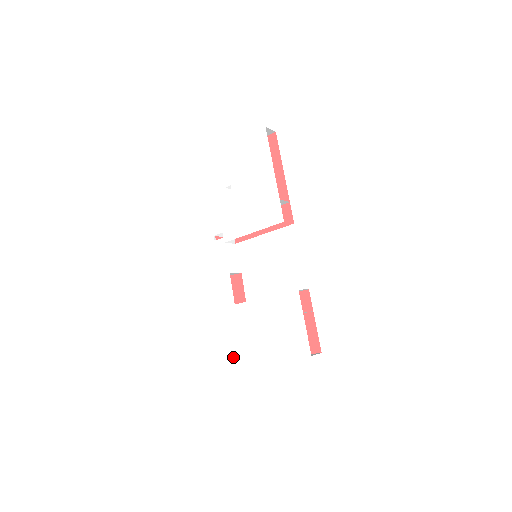
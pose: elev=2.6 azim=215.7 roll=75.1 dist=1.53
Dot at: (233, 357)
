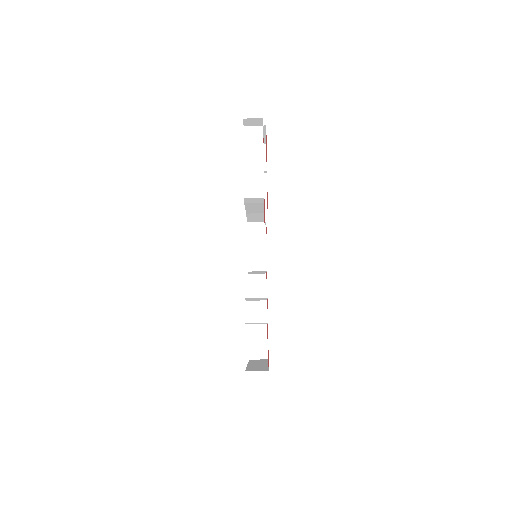
Dot at: occluded
